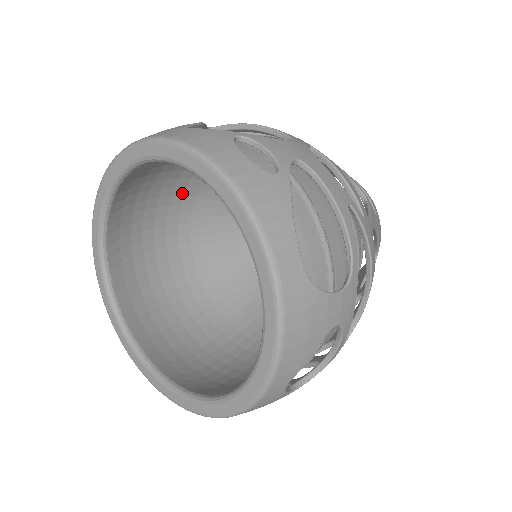
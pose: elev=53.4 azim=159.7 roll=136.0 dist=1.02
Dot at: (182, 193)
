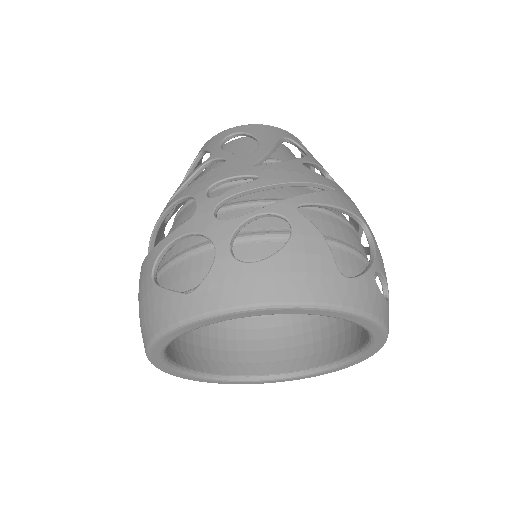
Dot at: occluded
